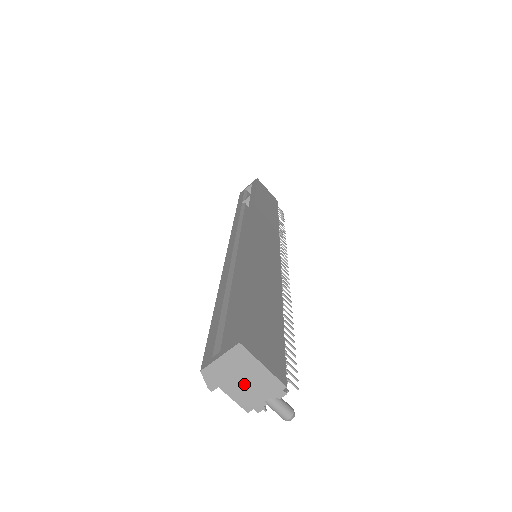
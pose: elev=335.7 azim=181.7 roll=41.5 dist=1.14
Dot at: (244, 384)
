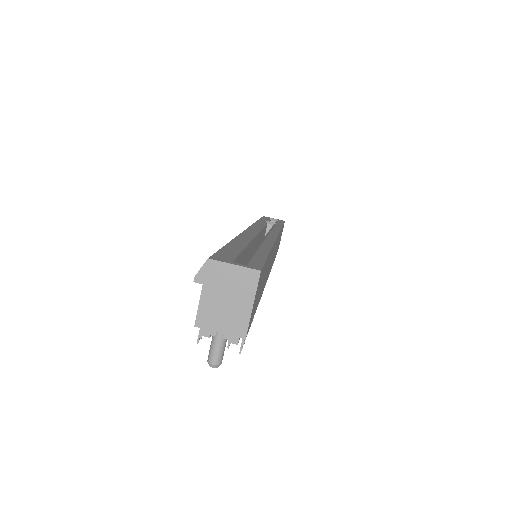
Dot at: (222, 303)
